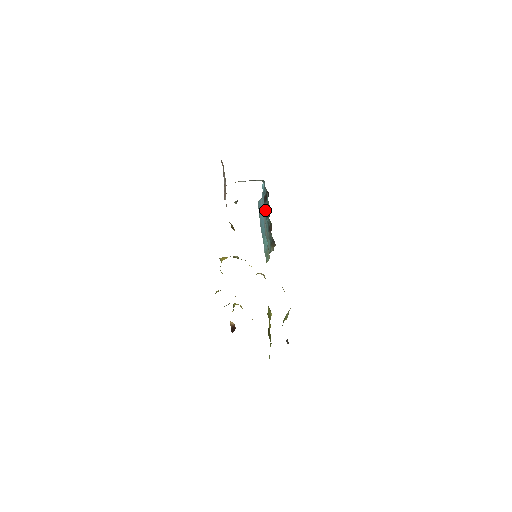
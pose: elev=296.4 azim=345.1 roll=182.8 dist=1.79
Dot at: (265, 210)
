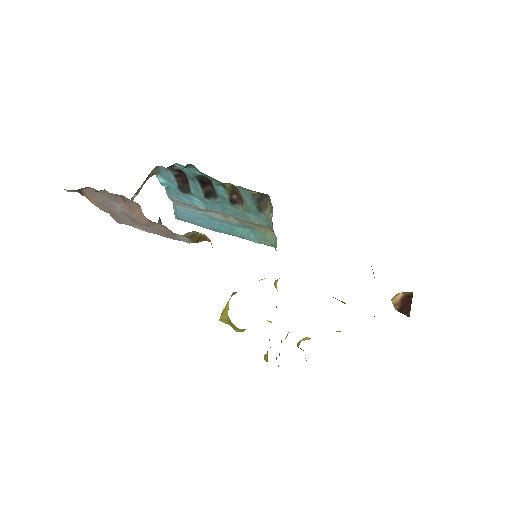
Dot at: (199, 198)
